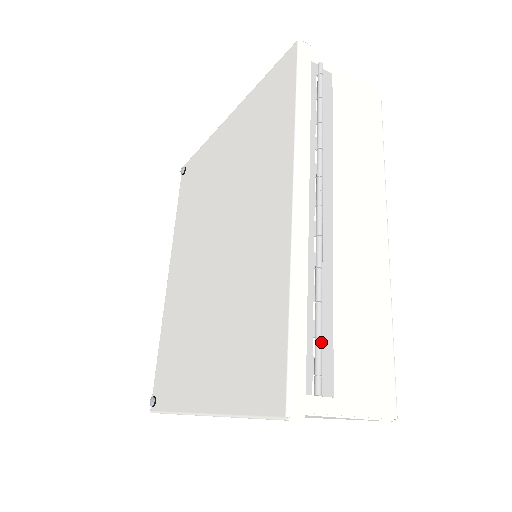
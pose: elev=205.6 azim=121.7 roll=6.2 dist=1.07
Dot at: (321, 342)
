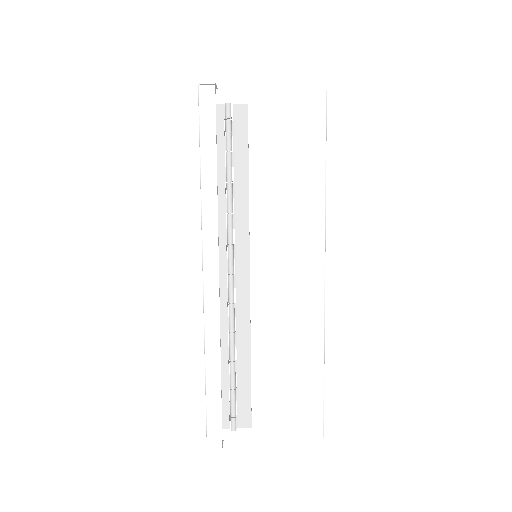
Dot at: (233, 393)
